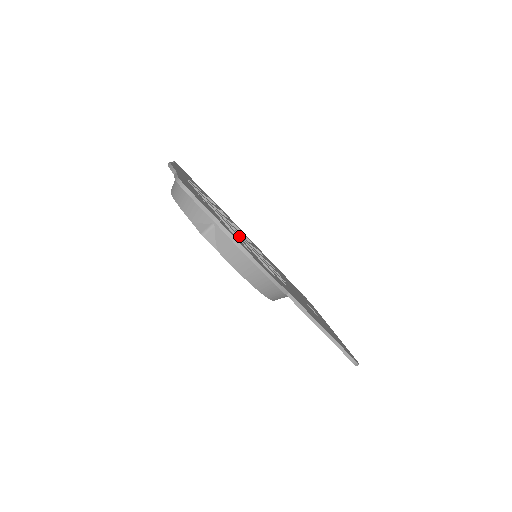
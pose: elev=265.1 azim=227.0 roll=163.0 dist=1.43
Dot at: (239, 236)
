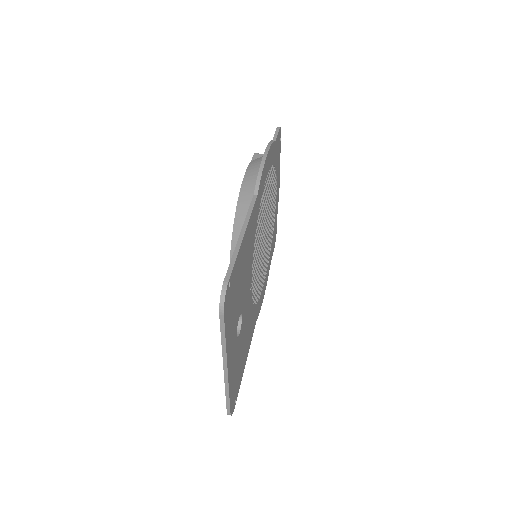
Dot at: occluded
